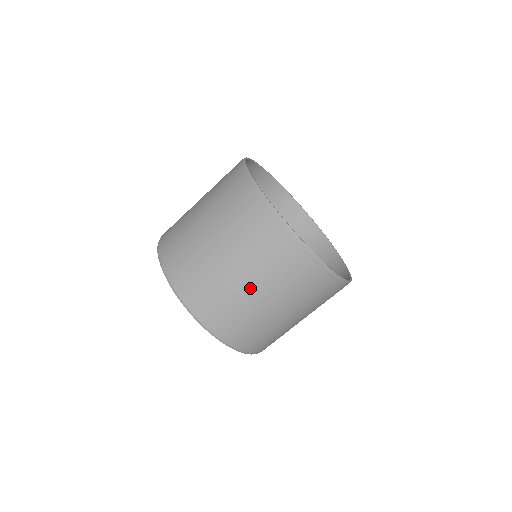
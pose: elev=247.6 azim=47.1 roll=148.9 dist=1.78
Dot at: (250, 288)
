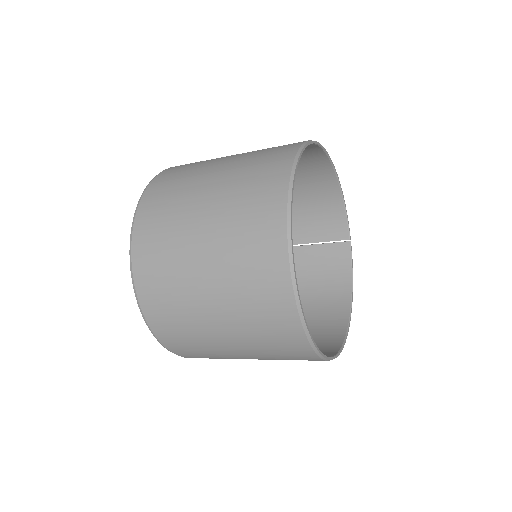
Dot at: occluded
